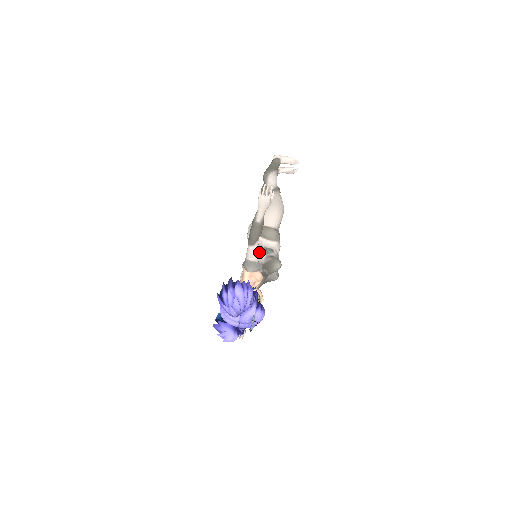
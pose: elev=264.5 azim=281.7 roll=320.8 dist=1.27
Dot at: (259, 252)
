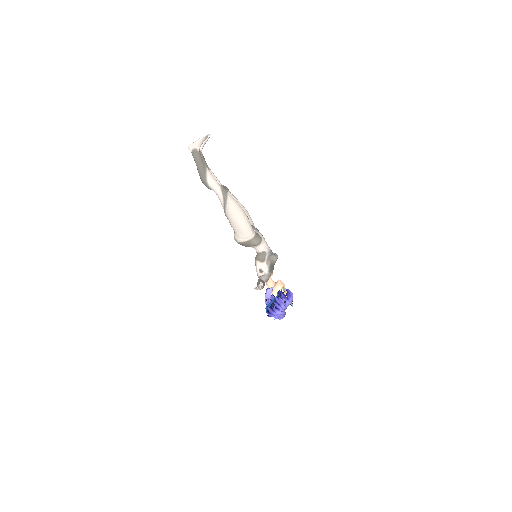
Dot at: (260, 263)
